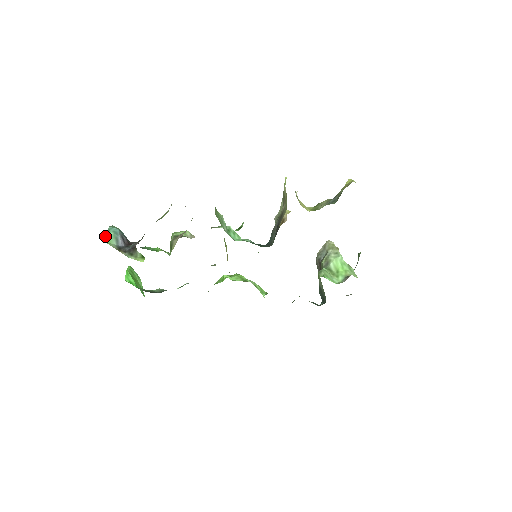
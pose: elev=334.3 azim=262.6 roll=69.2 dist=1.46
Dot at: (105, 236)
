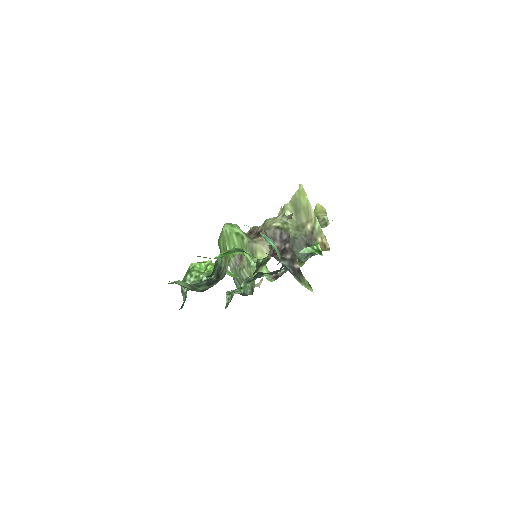
Dot at: (276, 251)
